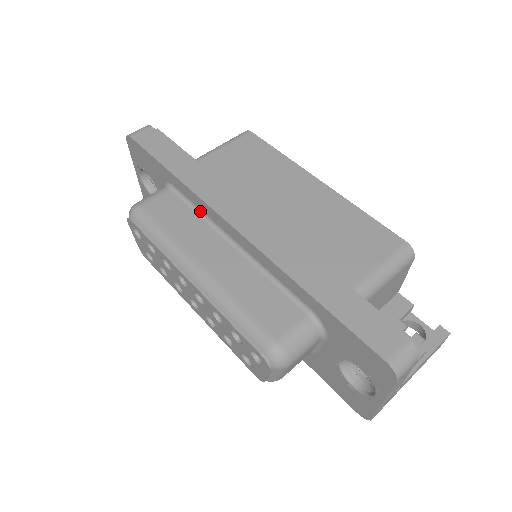
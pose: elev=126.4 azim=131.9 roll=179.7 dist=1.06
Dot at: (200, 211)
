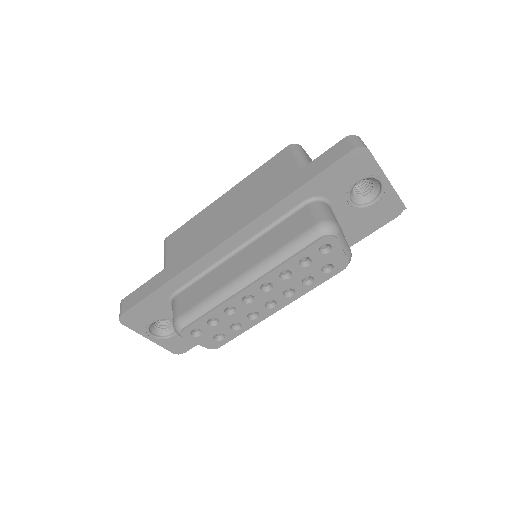
Dot at: (203, 273)
